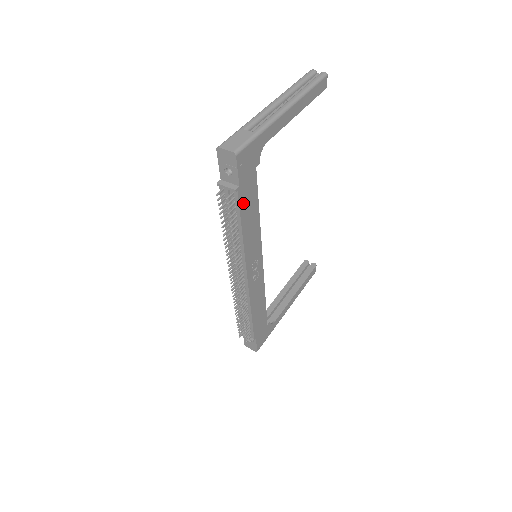
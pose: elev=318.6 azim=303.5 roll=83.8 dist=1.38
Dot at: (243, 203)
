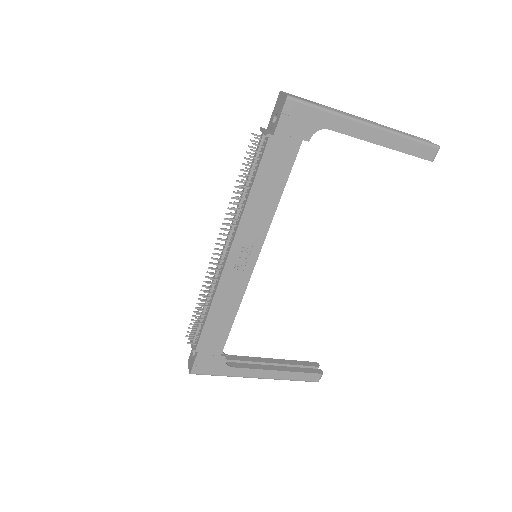
Dot at: (268, 160)
